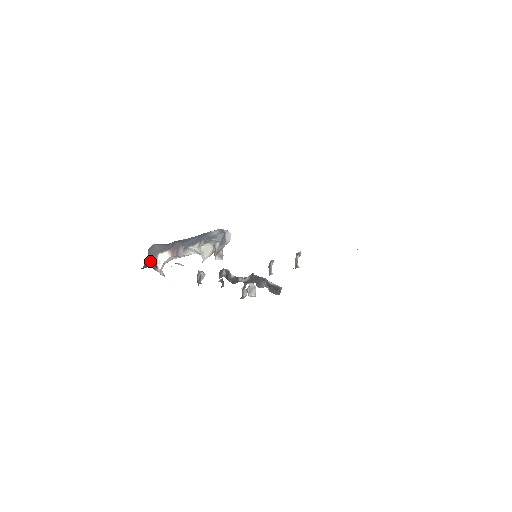
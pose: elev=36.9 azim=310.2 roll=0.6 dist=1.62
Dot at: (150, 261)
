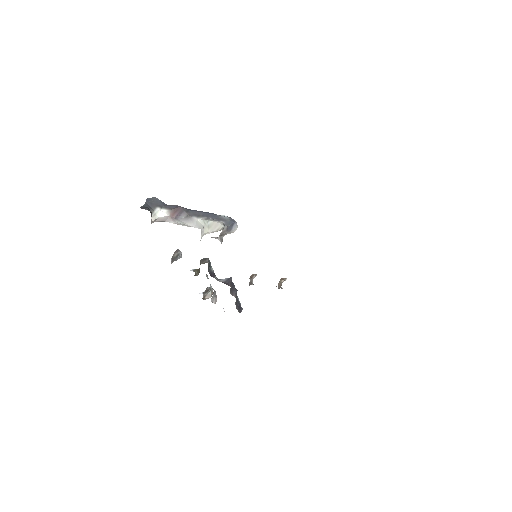
Dot at: (148, 207)
